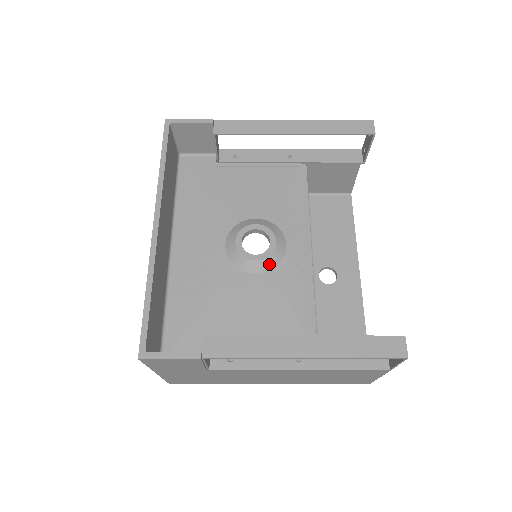
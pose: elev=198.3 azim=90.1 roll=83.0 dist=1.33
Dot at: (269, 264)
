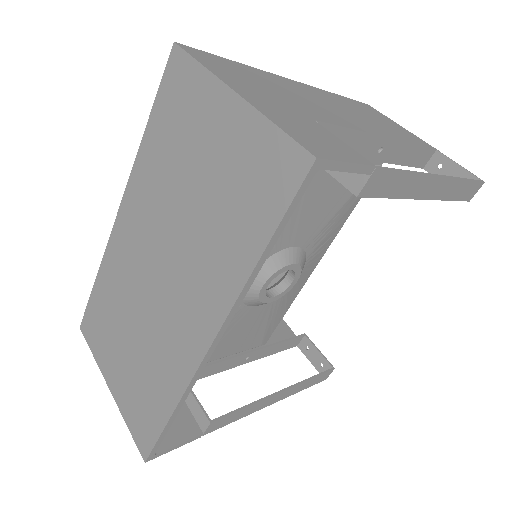
Dot at: occluded
